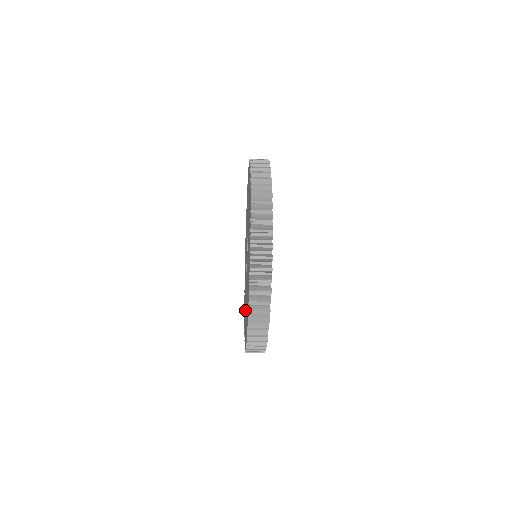
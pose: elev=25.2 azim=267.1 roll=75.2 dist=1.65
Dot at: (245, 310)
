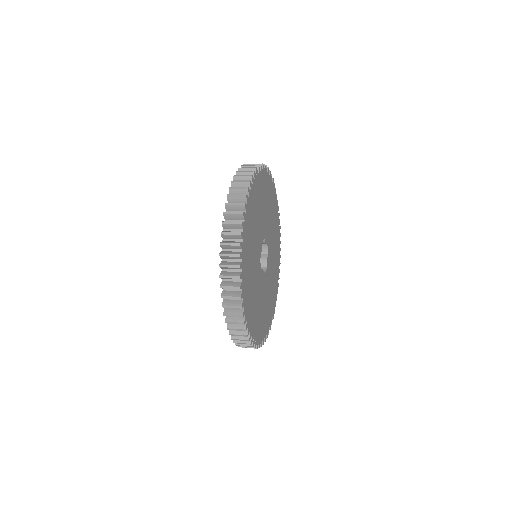
Dot at: occluded
